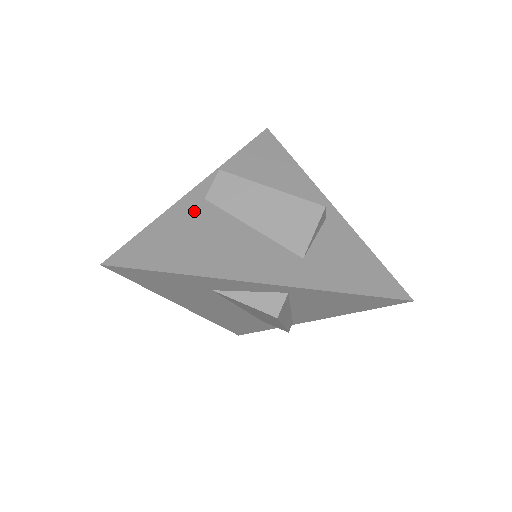
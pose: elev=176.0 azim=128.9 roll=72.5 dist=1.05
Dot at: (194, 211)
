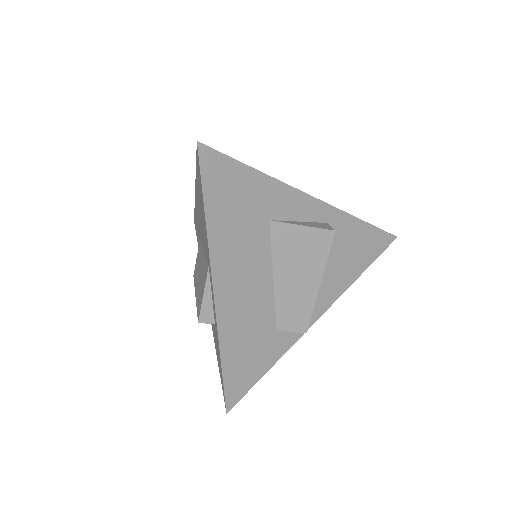
Dot at: occluded
